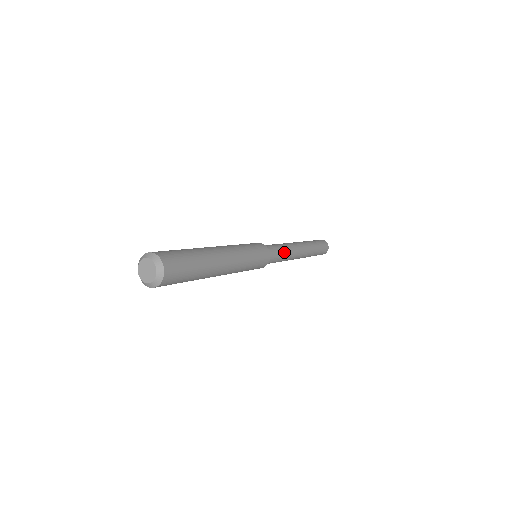
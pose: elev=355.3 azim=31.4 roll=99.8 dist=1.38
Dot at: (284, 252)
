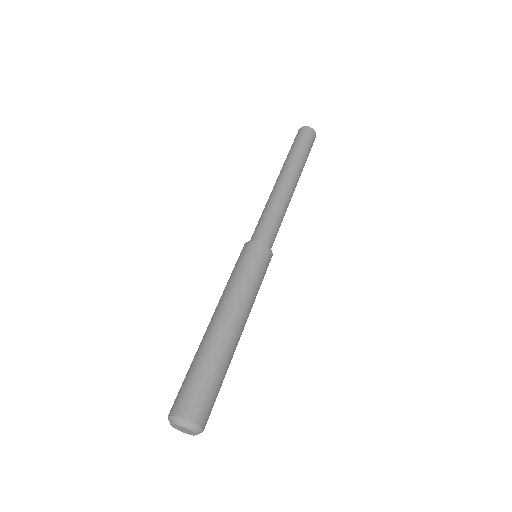
Dot at: (278, 216)
